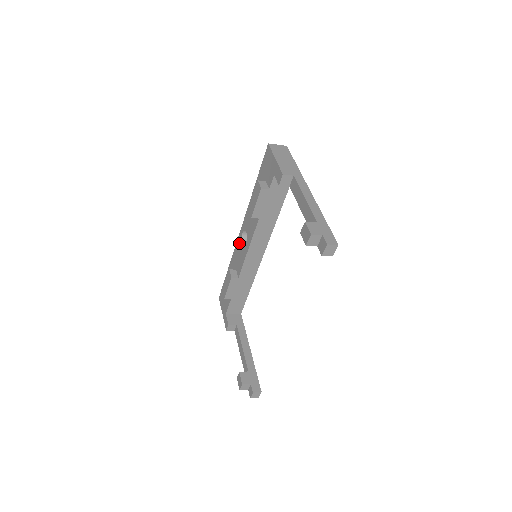
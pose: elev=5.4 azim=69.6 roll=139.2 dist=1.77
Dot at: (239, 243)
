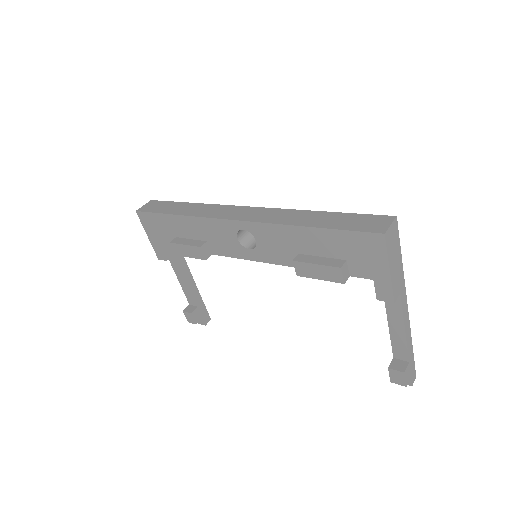
Dot at: (227, 229)
